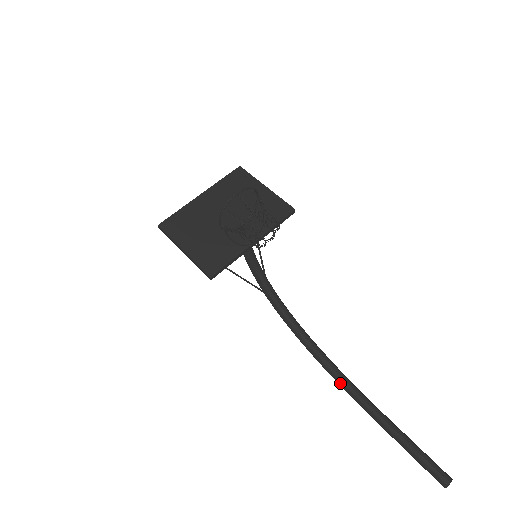
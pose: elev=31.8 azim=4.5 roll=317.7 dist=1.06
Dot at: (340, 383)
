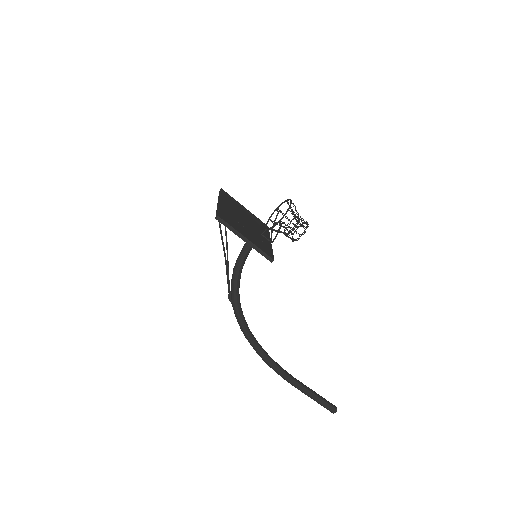
Dot at: (272, 363)
